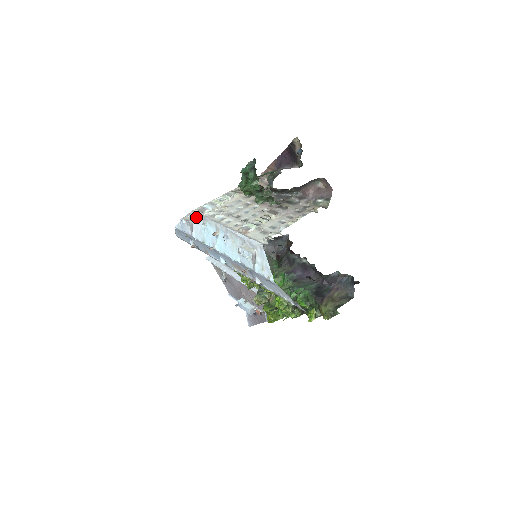
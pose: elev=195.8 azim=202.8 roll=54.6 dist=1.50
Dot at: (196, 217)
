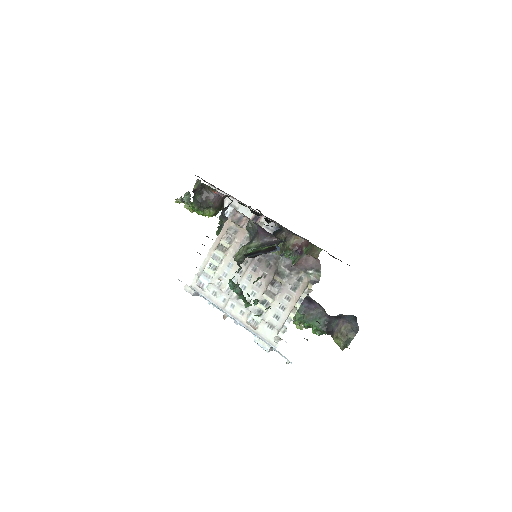
Dot at: occluded
